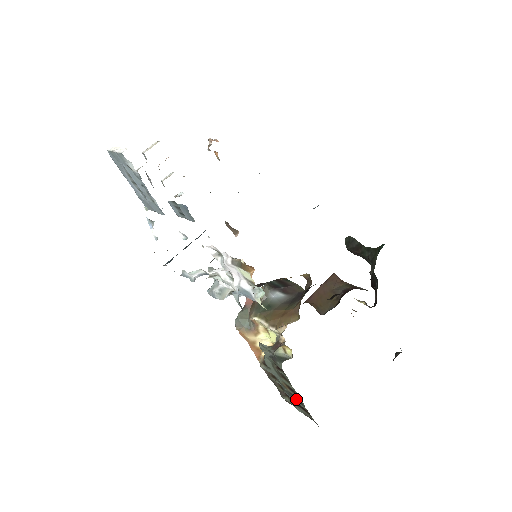
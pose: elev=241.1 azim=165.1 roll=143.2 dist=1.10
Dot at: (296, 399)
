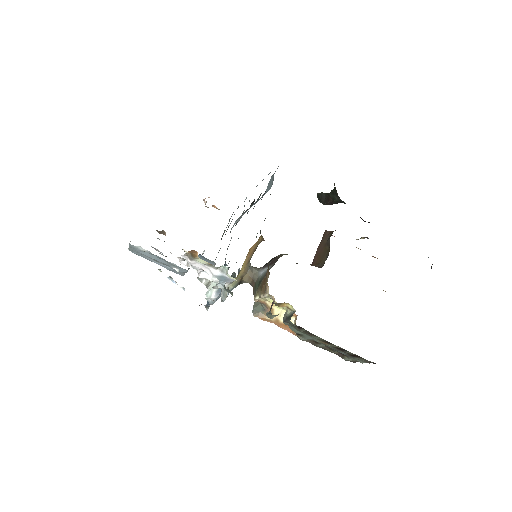
Dot at: (341, 350)
